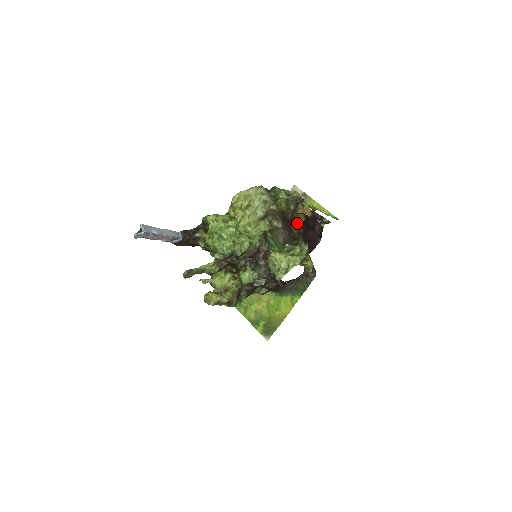
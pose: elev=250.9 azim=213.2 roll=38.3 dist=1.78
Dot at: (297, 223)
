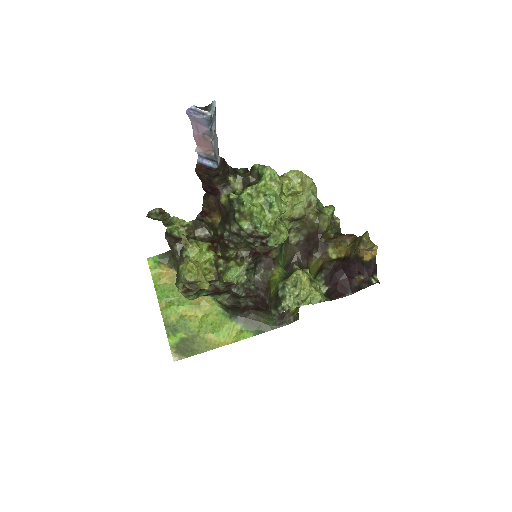
Dot at: (325, 254)
